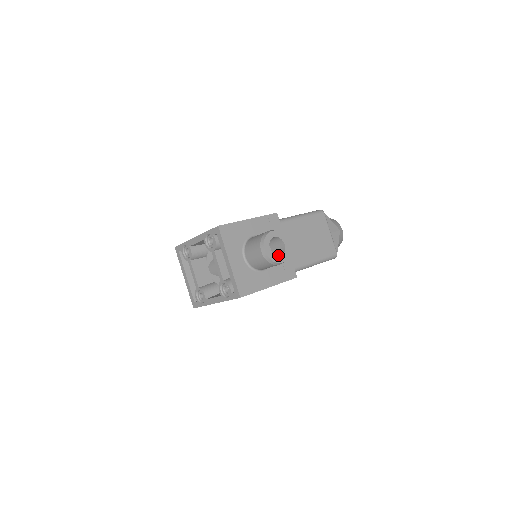
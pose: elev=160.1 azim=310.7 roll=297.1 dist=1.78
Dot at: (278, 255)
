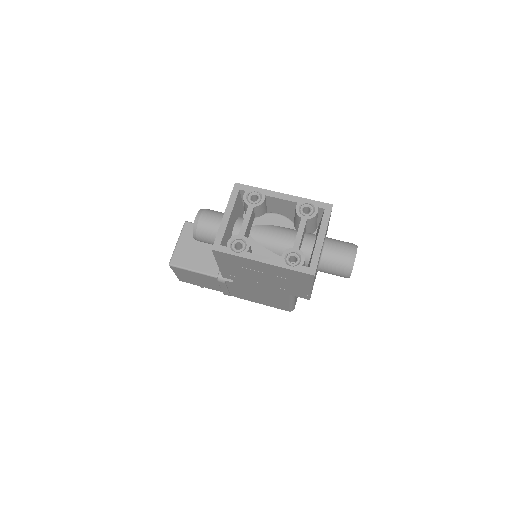
Dot at: occluded
